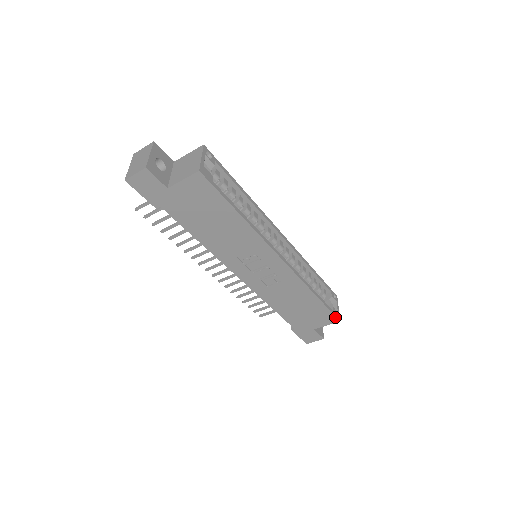
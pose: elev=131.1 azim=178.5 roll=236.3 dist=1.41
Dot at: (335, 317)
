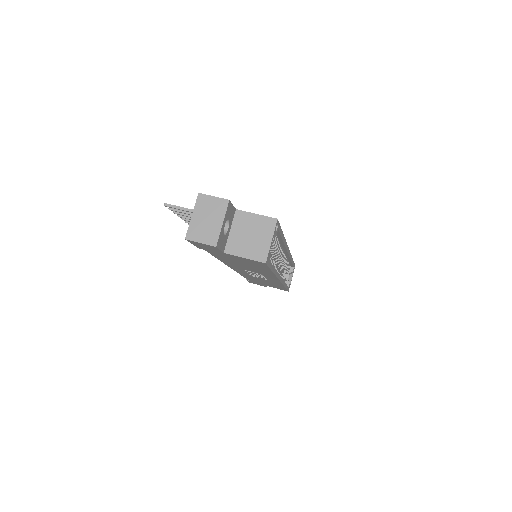
Dot at: (287, 290)
